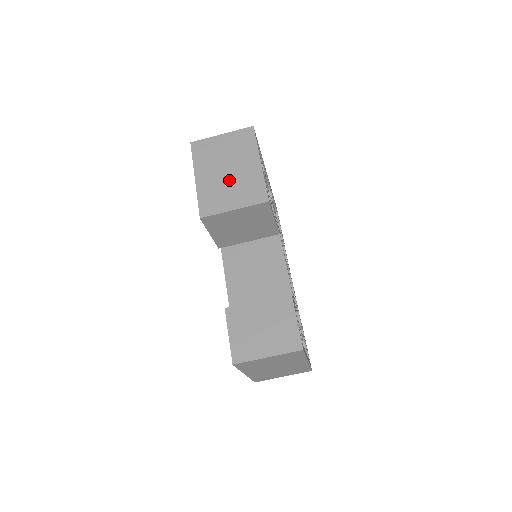
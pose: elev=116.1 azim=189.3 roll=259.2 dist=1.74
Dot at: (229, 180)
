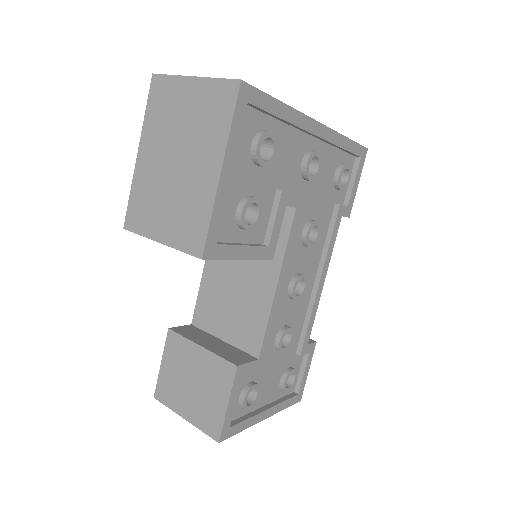
Dot at: (171, 183)
